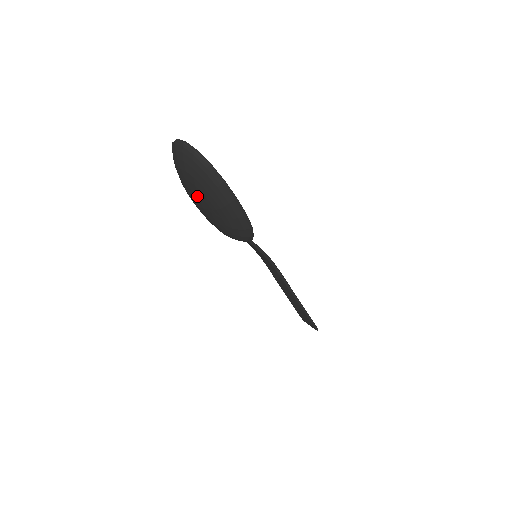
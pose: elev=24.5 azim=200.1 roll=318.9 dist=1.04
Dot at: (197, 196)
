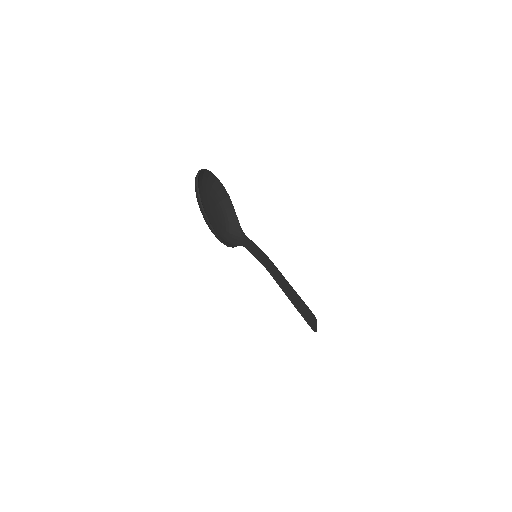
Dot at: (204, 204)
